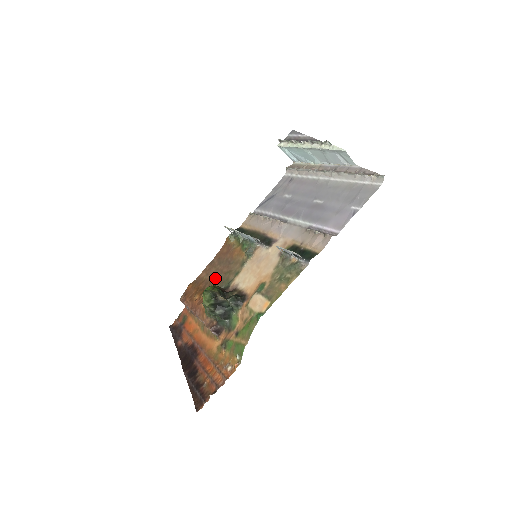
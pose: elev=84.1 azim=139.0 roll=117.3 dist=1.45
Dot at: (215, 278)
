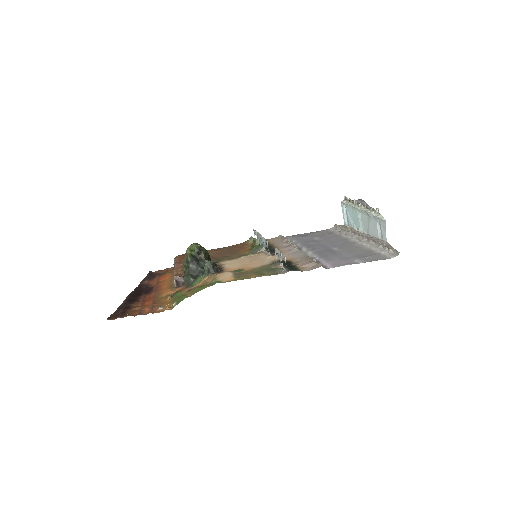
Dot at: (213, 256)
